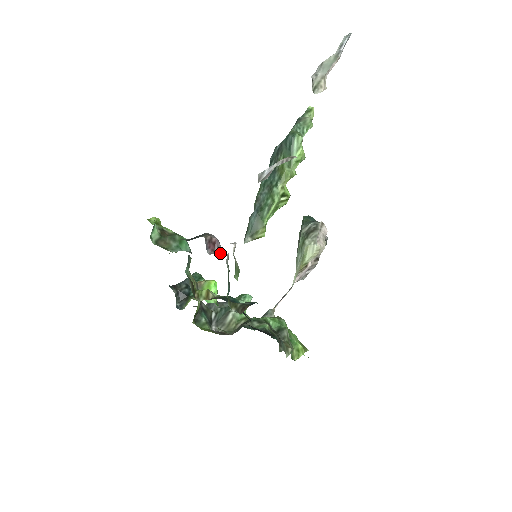
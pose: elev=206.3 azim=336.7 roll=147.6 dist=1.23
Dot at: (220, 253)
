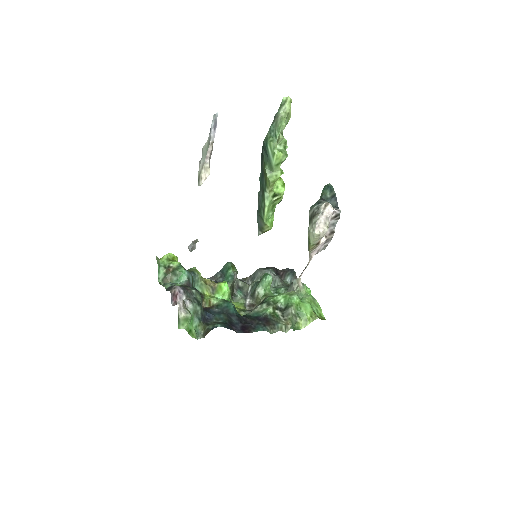
Dot at: occluded
